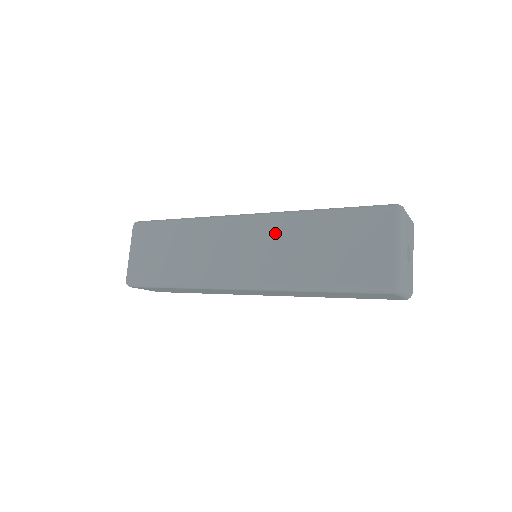
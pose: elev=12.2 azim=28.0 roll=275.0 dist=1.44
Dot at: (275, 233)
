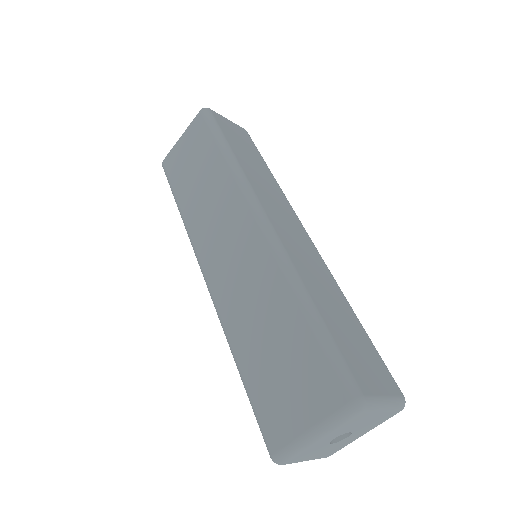
Dot at: (258, 269)
